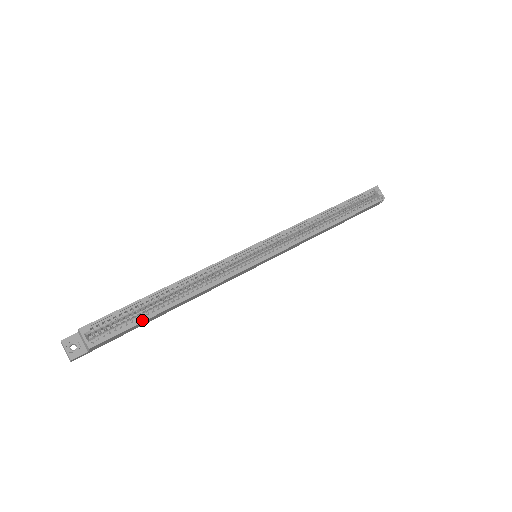
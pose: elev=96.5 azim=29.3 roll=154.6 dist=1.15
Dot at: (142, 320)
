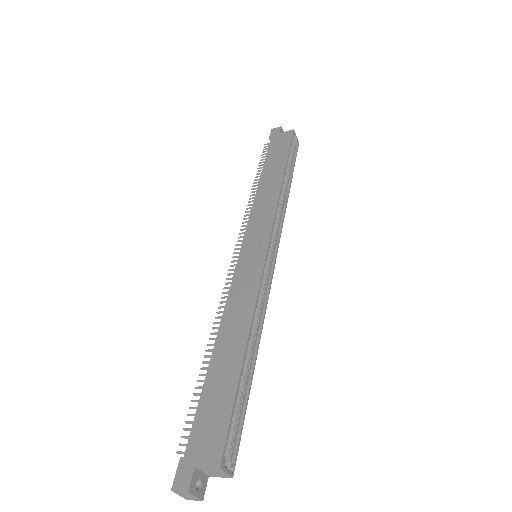
Dot at: (246, 404)
